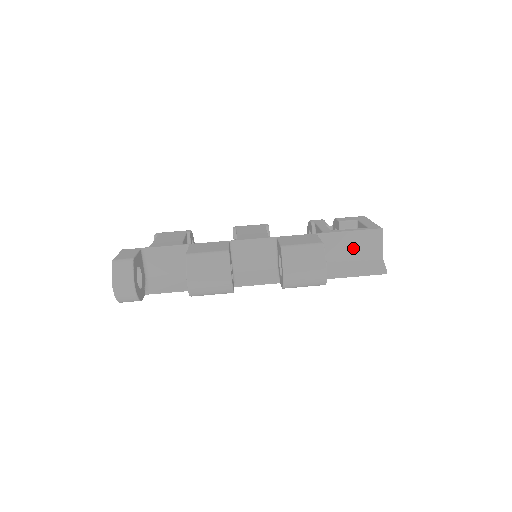
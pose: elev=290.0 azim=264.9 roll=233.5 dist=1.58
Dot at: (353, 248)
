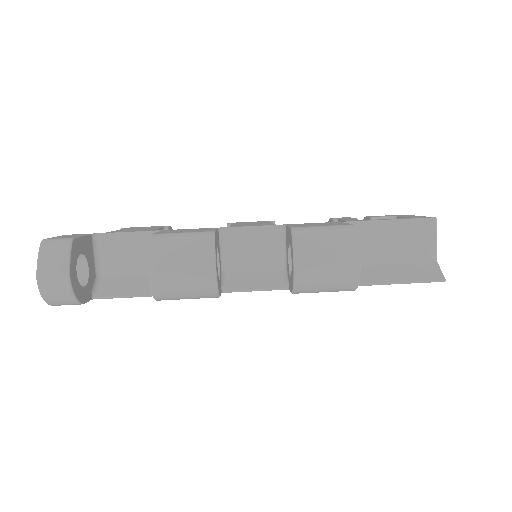
Dot at: (394, 244)
